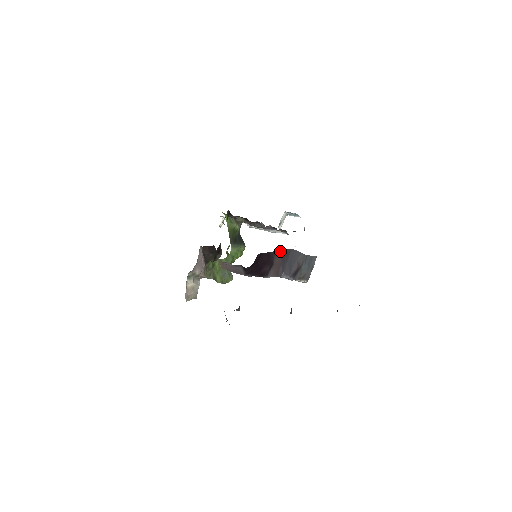
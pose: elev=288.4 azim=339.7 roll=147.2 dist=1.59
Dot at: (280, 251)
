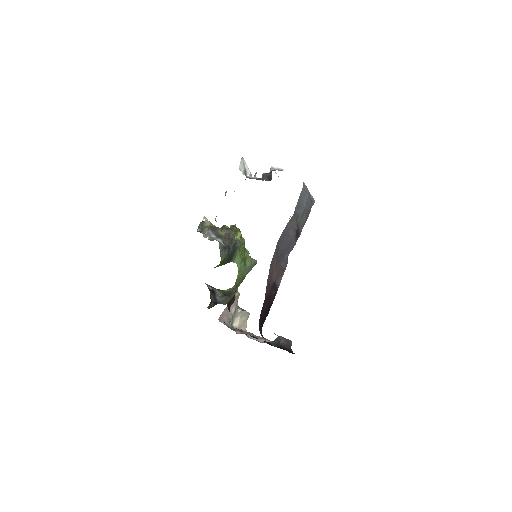
Dot at: (270, 272)
